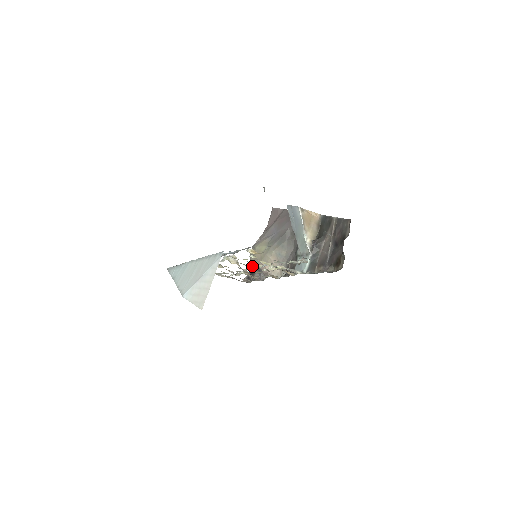
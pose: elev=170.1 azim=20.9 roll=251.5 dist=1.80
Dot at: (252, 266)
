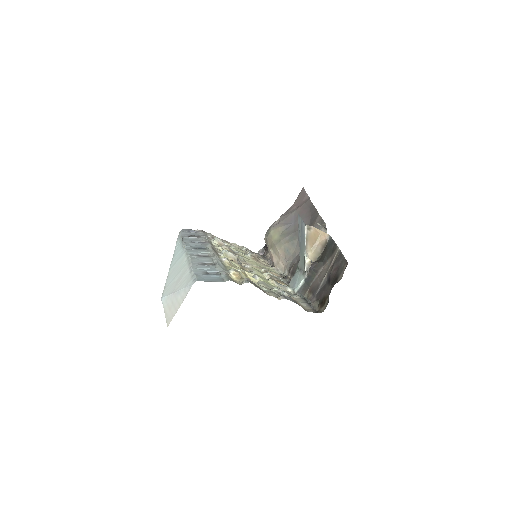
Dot at: occluded
